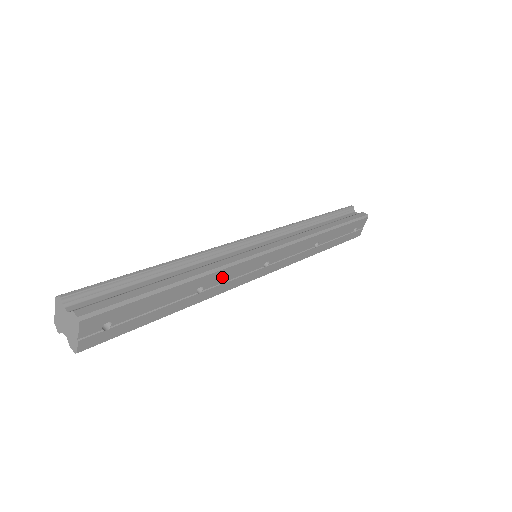
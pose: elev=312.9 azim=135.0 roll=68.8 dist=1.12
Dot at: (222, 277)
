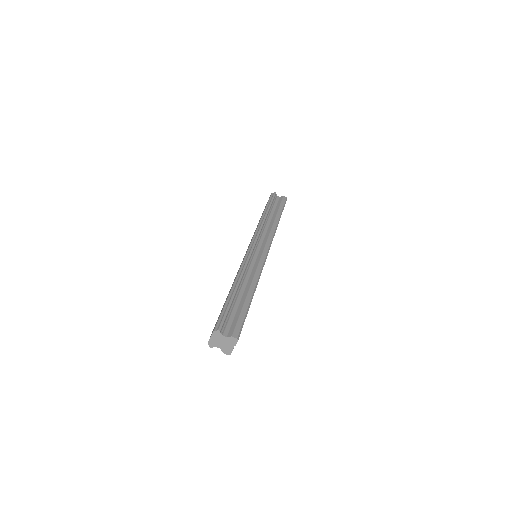
Dot at: occluded
